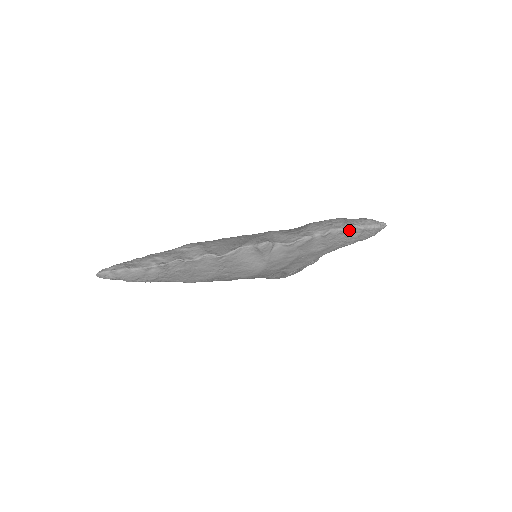
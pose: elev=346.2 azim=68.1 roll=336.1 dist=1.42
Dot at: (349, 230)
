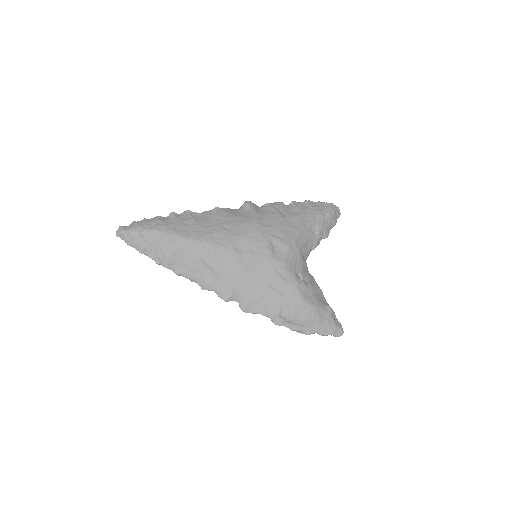
Dot at: (309, 202)
